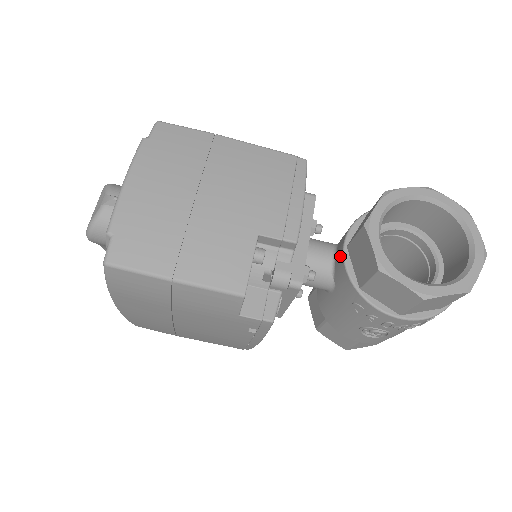
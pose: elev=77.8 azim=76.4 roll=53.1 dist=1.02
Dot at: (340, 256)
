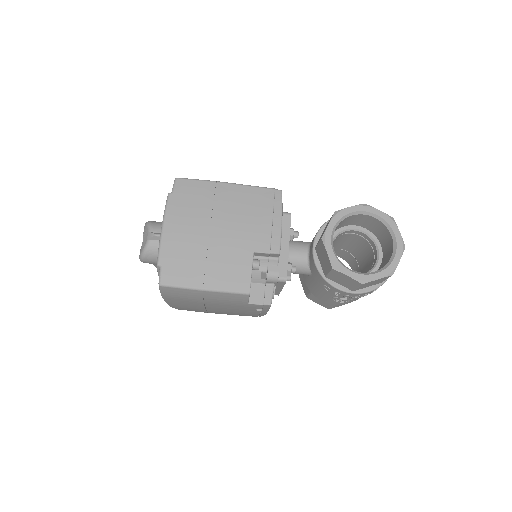
Dot at: (311, 255)
